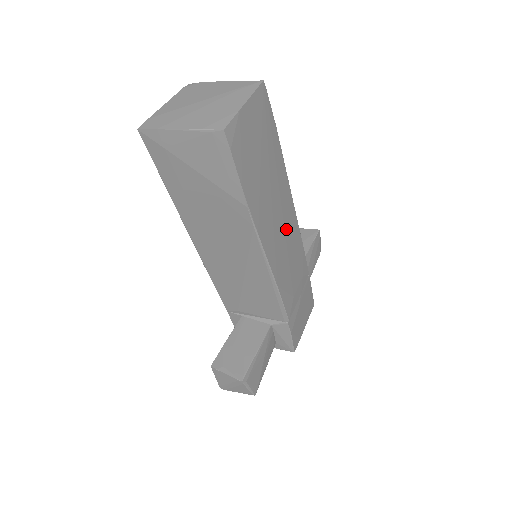
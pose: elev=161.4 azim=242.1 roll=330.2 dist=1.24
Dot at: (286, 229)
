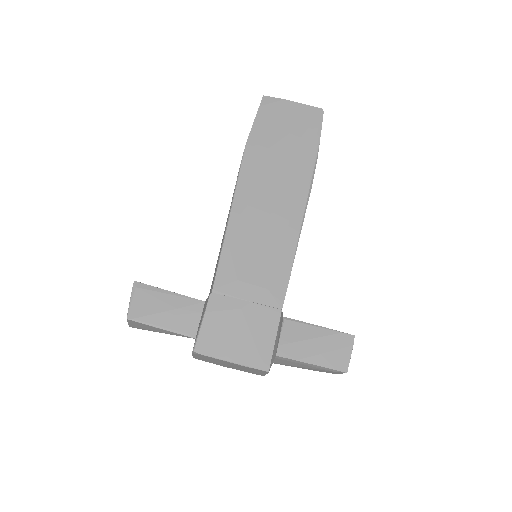
Dot at: (277, 213)
